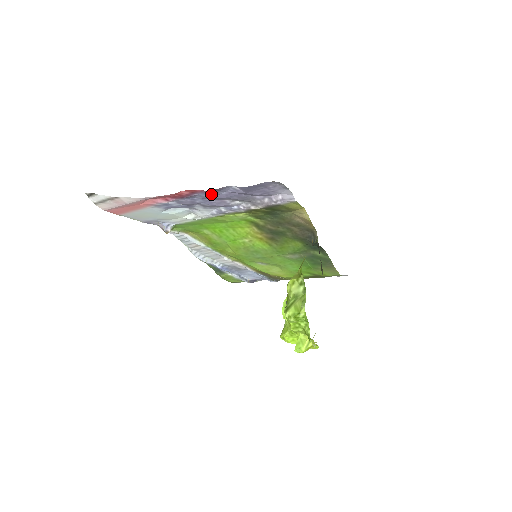
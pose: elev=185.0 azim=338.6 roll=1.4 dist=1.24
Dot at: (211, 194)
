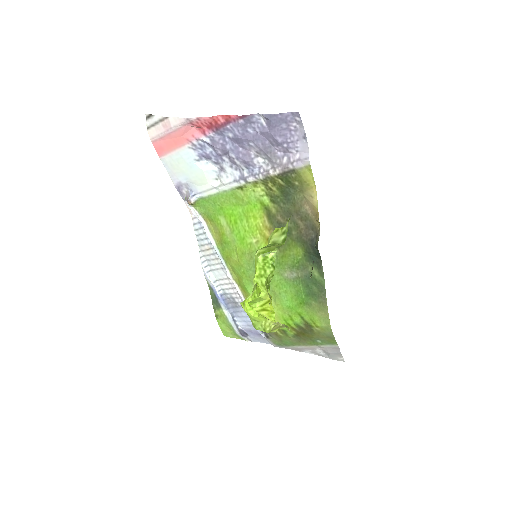
Dot at: (241, 127)
